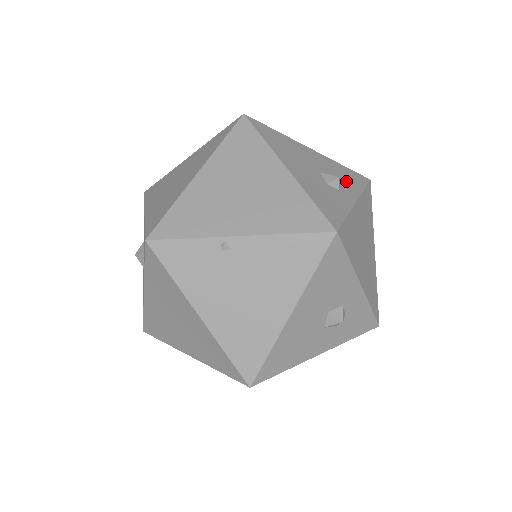
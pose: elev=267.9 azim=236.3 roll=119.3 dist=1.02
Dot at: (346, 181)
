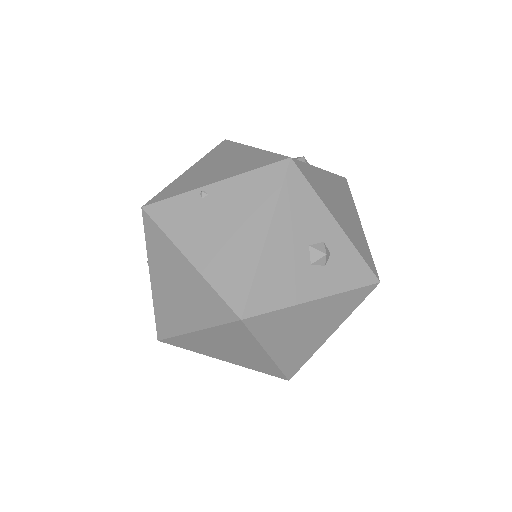
Dot at: occluded
